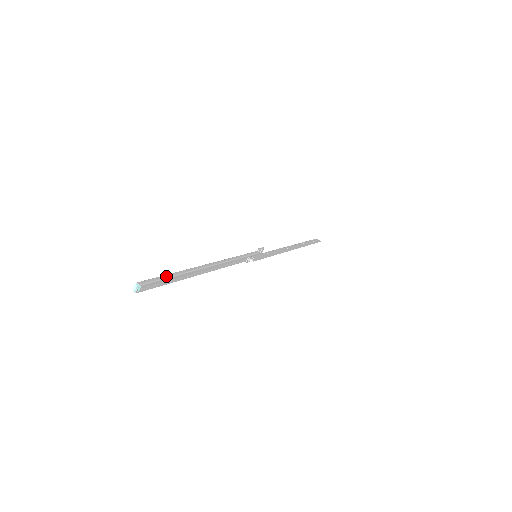
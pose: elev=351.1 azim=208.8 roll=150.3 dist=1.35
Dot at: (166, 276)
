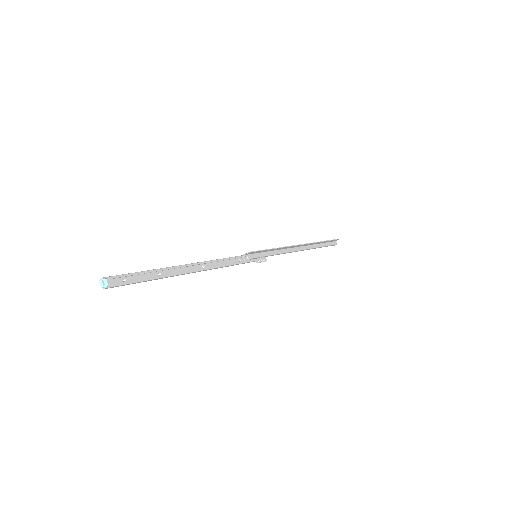
Dot at: (137, 272)
